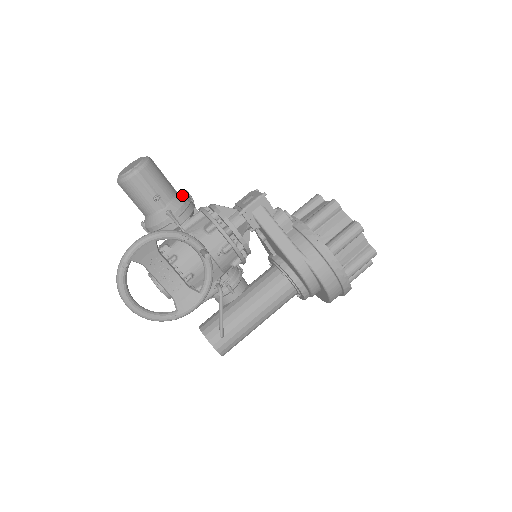
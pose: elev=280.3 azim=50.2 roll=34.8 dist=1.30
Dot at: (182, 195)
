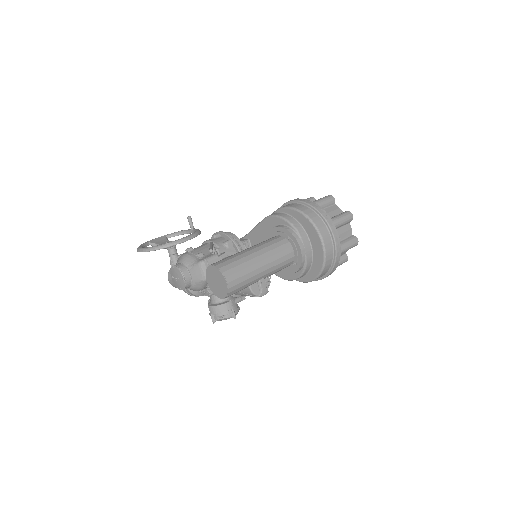
Dot at: occluded
